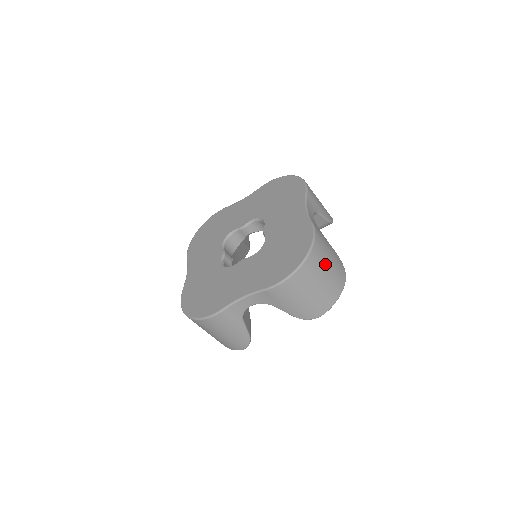
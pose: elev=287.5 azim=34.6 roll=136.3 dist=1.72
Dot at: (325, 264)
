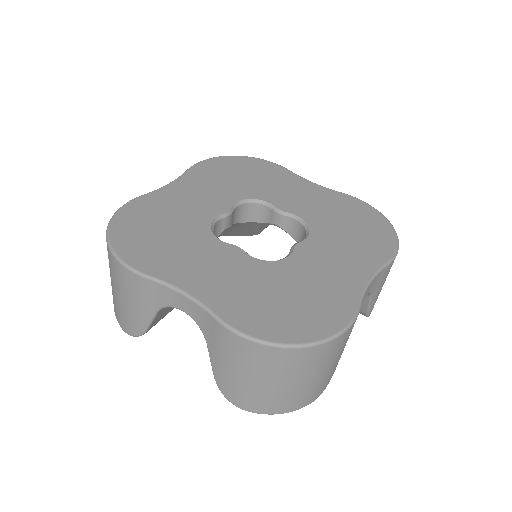
Dot at: occluded
